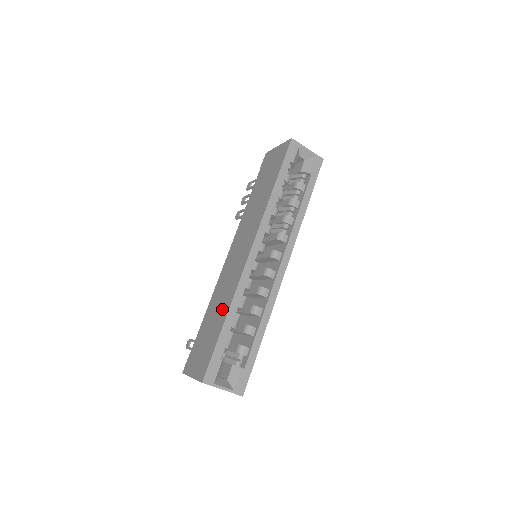
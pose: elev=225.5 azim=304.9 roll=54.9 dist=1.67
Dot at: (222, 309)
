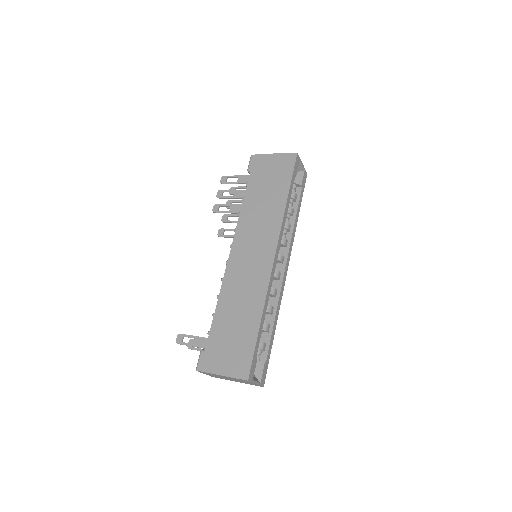
Dot at: (250, 309)
